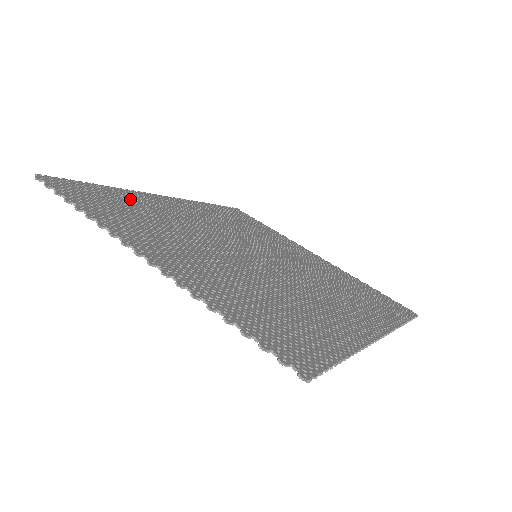
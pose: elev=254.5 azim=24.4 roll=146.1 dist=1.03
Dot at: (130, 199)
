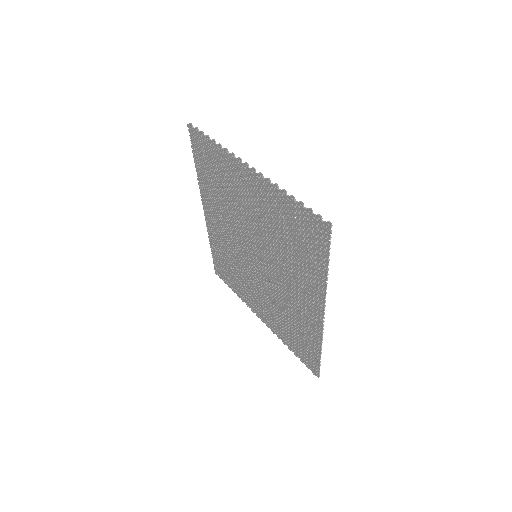
Dot at: (207, 181)
